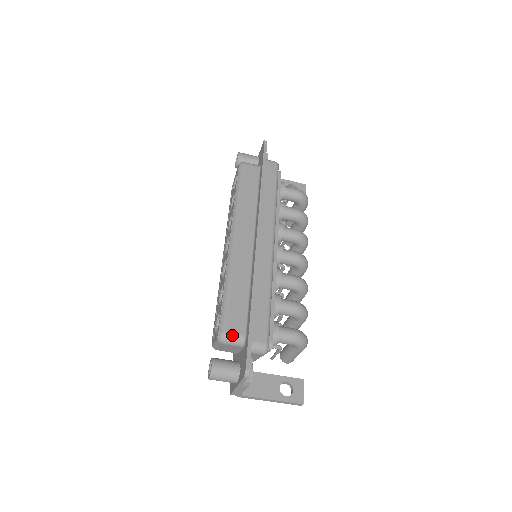
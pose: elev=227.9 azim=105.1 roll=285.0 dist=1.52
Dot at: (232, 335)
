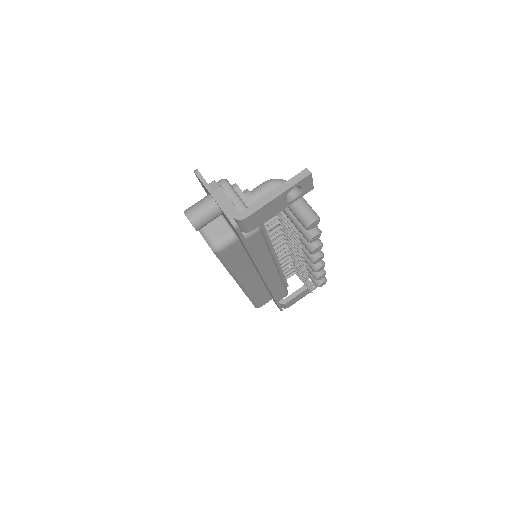
Dot at: occluded
